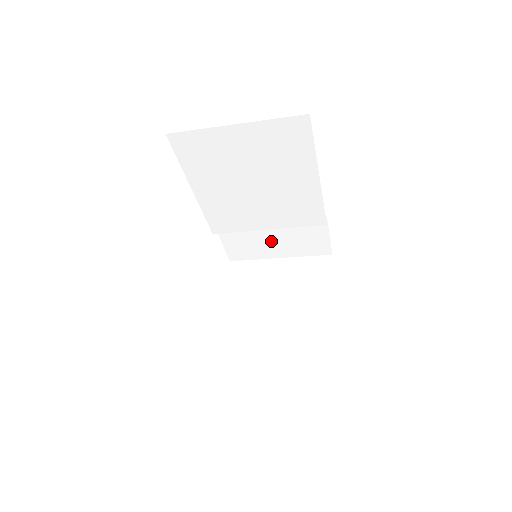
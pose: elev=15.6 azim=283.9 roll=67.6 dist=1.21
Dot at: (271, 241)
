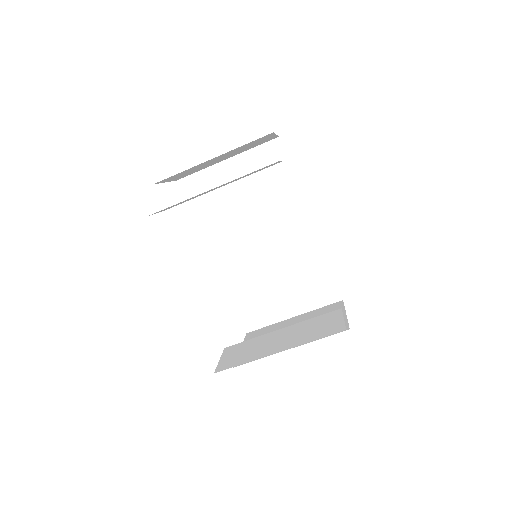
Dot at: (281, 295)
